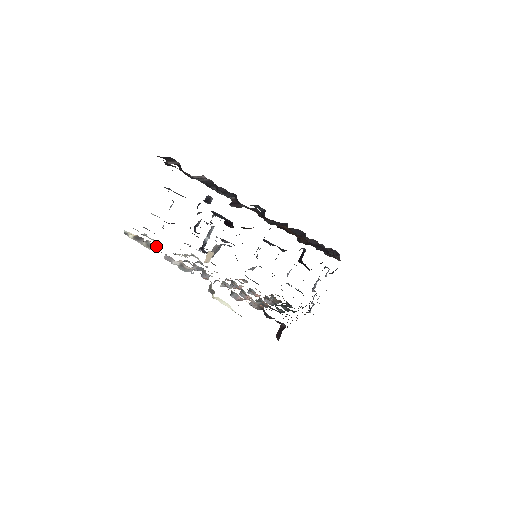
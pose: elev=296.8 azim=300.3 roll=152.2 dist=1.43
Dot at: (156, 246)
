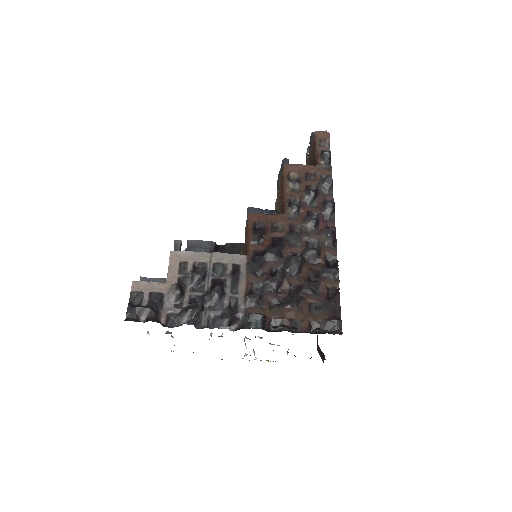
Dot at: occluded
